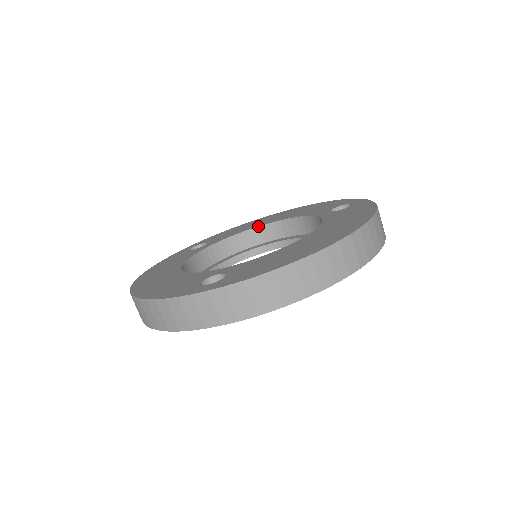
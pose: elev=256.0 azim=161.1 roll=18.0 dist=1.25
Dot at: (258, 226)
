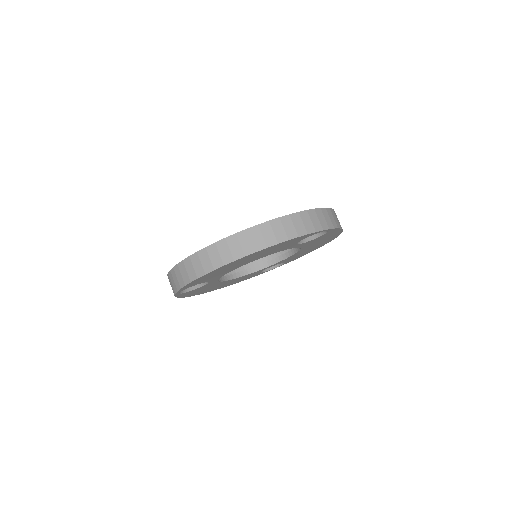
Dot at: occluded
